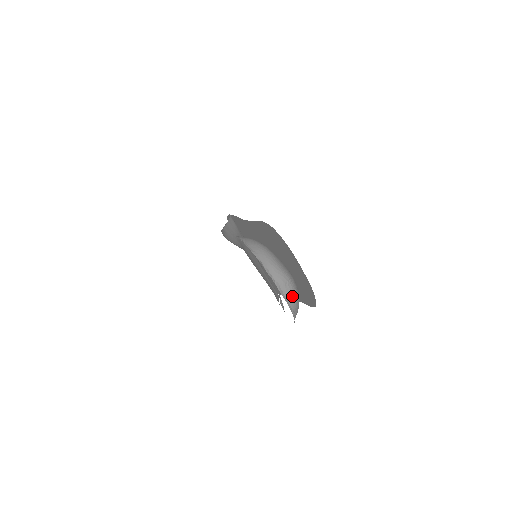
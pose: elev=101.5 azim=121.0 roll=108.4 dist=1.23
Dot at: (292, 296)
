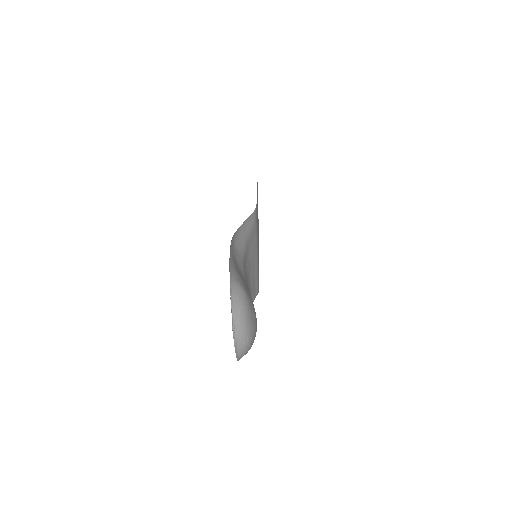
Dot at: (244, 350)
